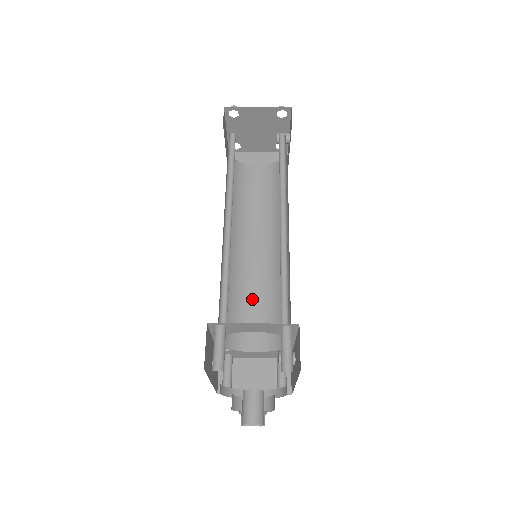
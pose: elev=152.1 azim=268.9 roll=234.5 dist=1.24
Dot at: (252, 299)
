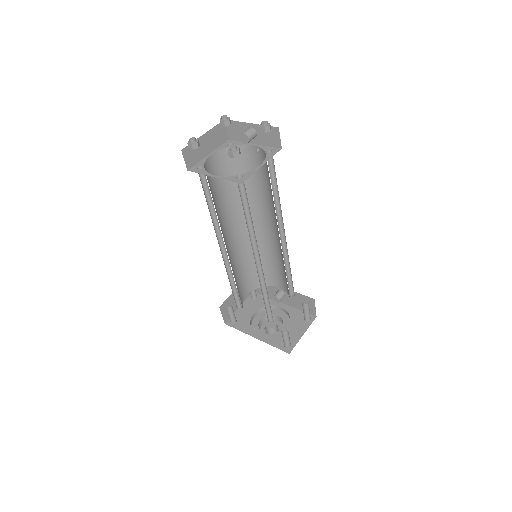
Dot at: (239, 269)
